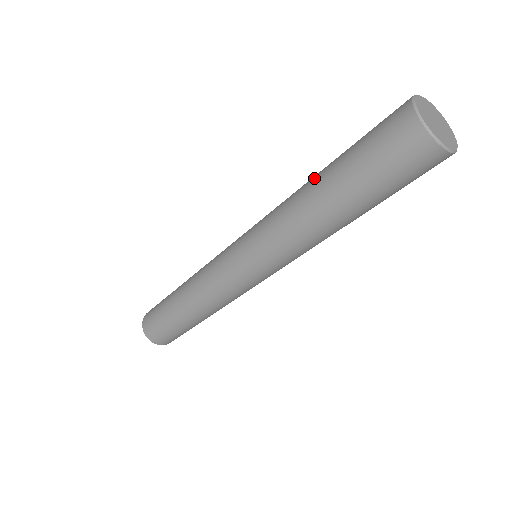
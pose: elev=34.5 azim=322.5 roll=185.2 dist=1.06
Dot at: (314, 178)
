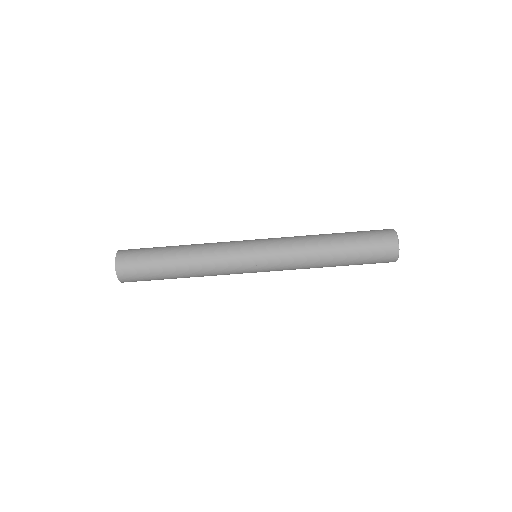
Dot at: occluded
